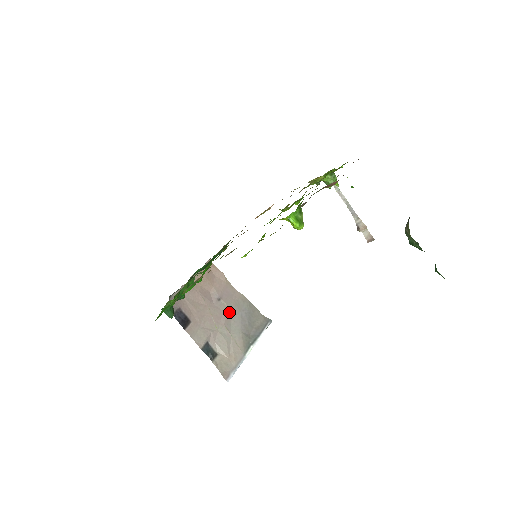
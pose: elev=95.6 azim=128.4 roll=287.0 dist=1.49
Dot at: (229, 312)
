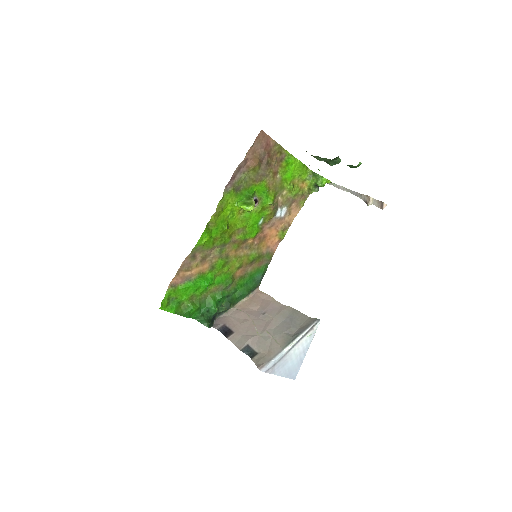
Dot at: (273, 321)
